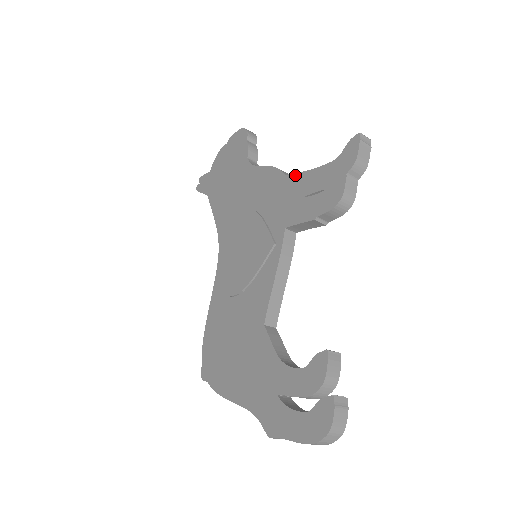
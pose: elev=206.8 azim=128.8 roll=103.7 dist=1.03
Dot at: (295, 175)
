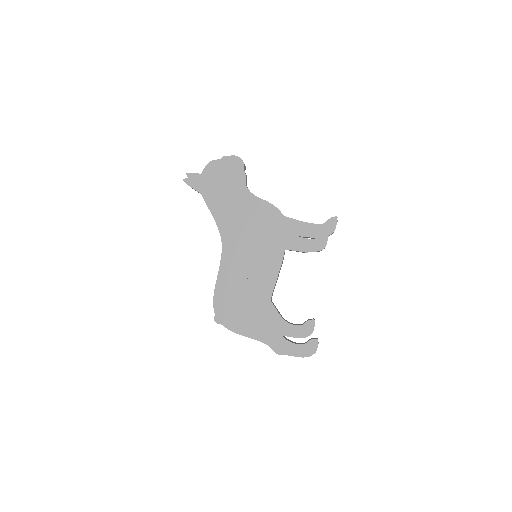
Dot at: (292, 220)
